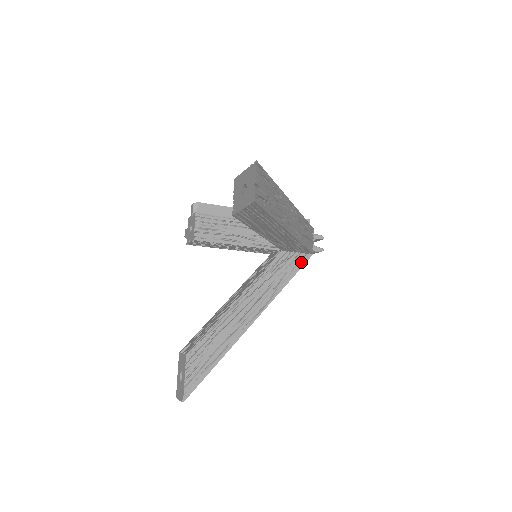
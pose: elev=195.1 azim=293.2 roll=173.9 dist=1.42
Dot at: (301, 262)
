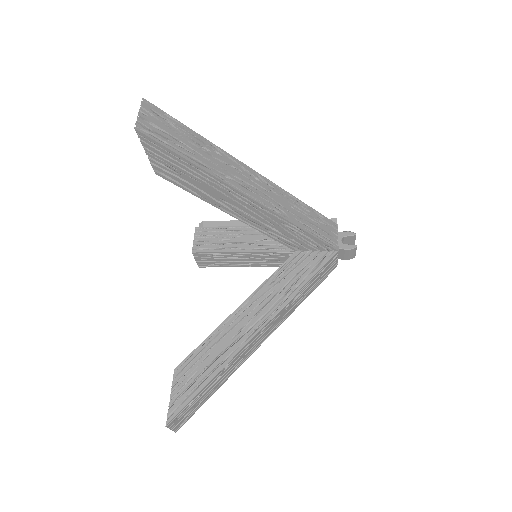
Dot at: (322, 261)
